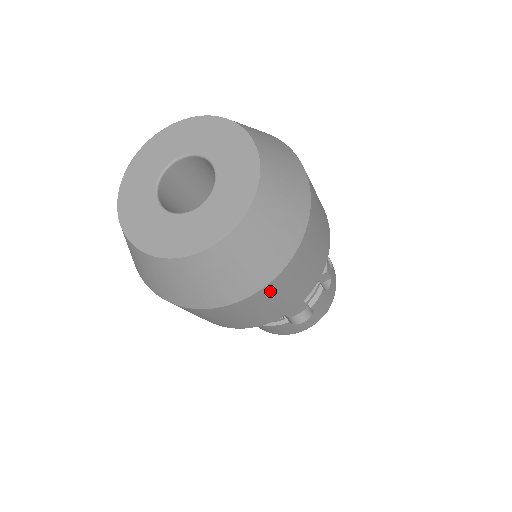
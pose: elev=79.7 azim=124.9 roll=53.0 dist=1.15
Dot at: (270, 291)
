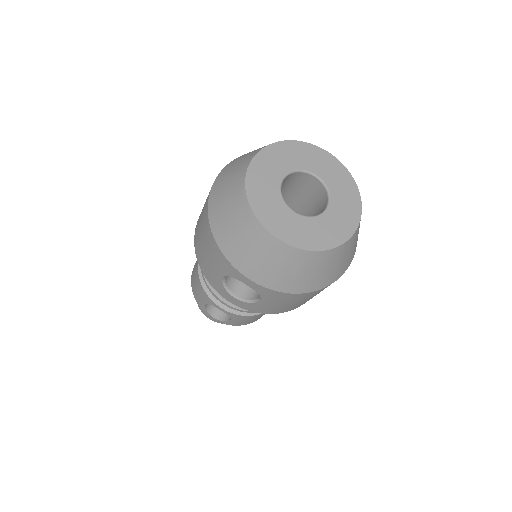
Dot at: occluded
